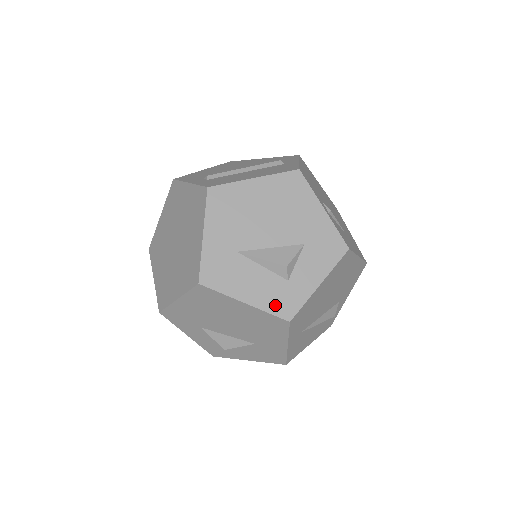
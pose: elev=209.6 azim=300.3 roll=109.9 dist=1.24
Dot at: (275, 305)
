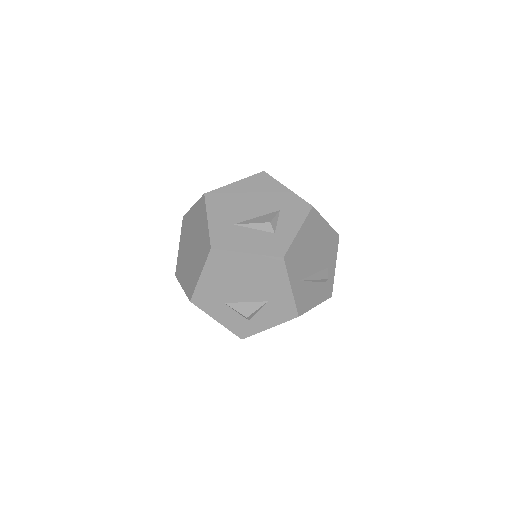
Dot at: (269, 250)
